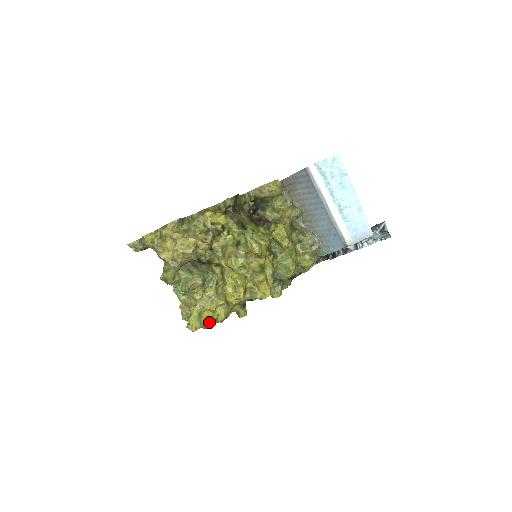
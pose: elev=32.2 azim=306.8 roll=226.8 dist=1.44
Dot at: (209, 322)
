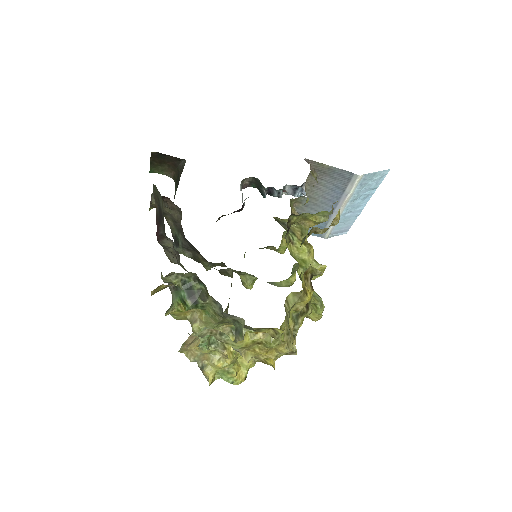
Dot at: (240, 382)
